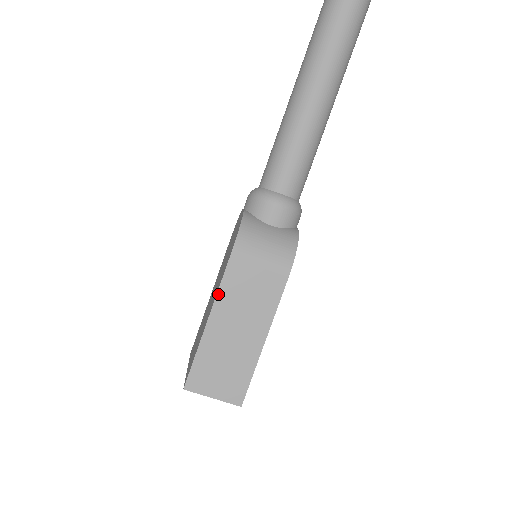
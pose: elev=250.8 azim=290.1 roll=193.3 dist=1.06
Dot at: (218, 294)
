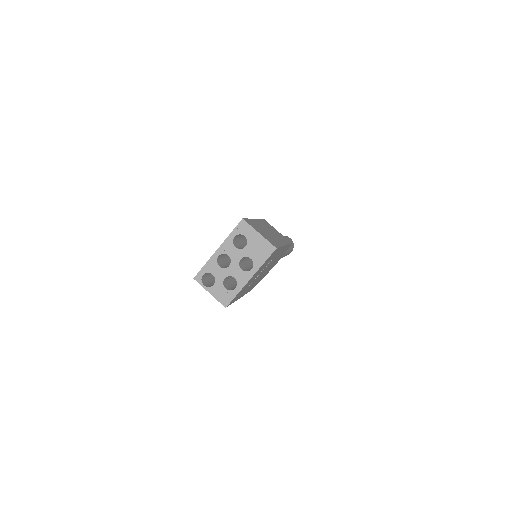
Dot at: (259, 219)
